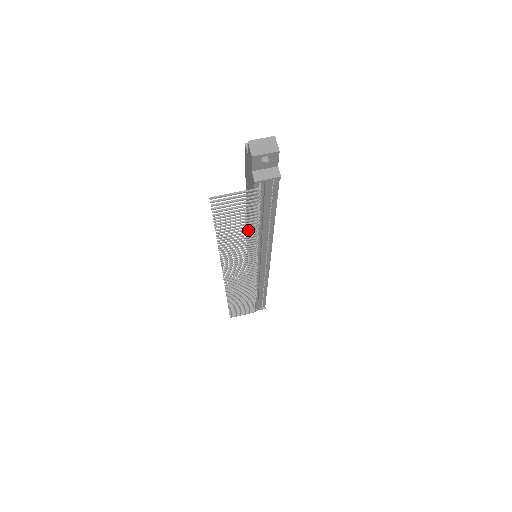
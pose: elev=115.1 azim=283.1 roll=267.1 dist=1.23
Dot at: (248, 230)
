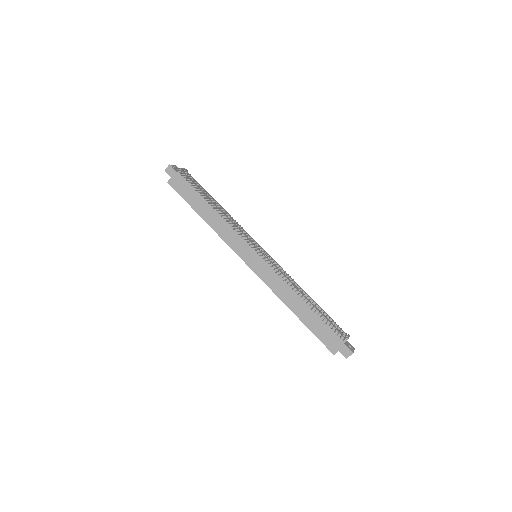
Dot at: (227, 236)
